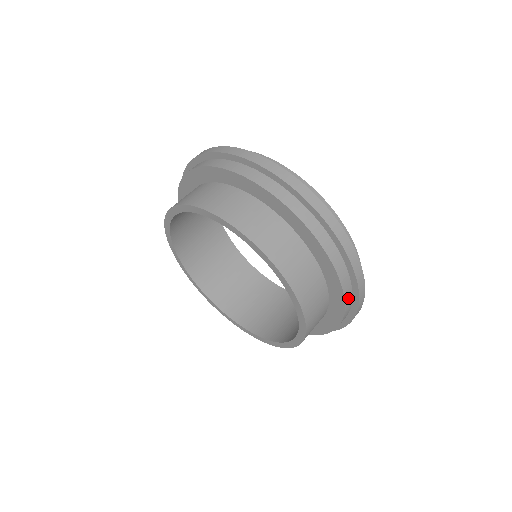
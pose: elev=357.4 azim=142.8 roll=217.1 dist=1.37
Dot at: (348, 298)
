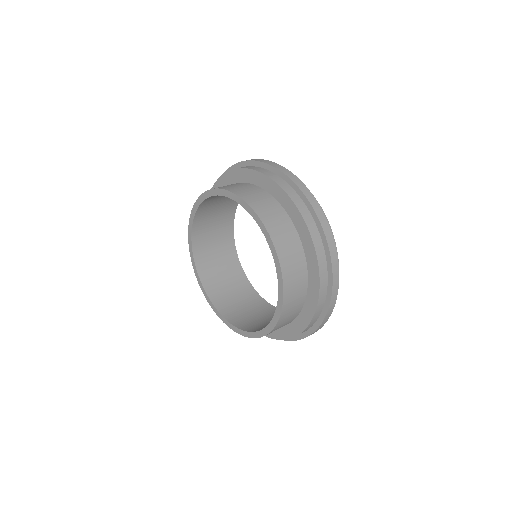
Dot at: (317, 240)
